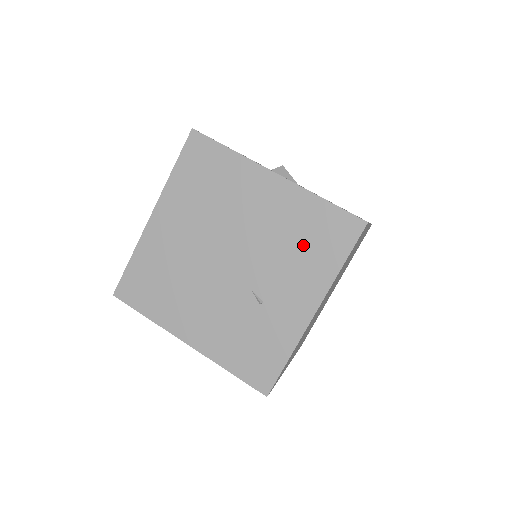
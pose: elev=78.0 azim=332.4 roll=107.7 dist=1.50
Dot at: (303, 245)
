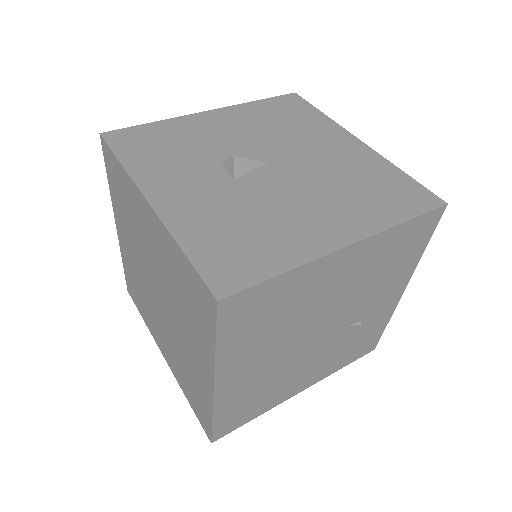
Dot at: (389, 266)
